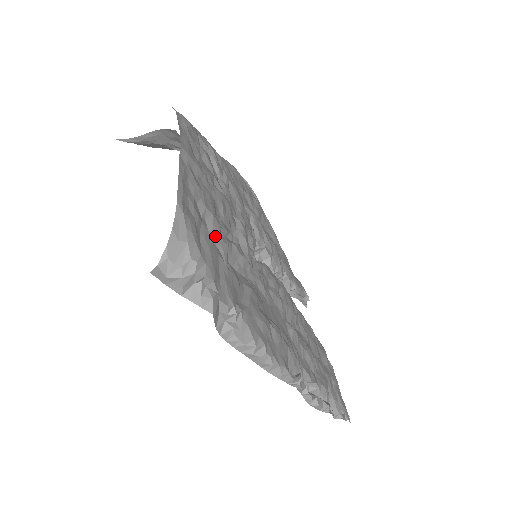
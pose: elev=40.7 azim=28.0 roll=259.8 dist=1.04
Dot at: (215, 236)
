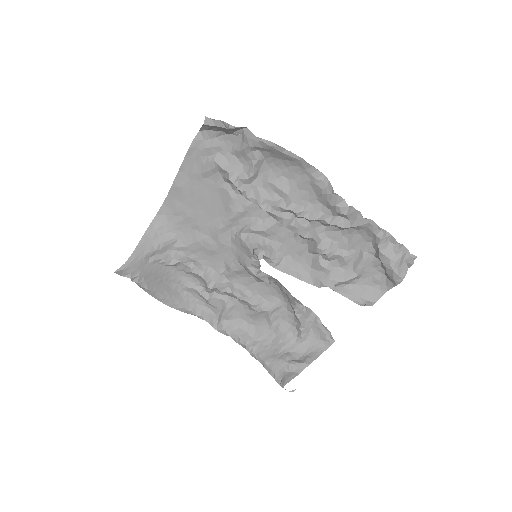
Dot at: (219, 169)
